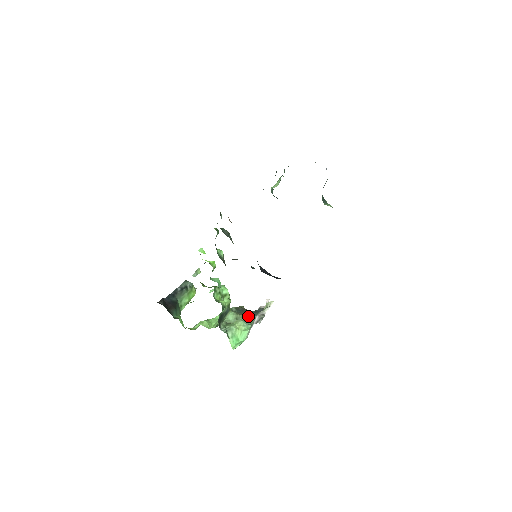
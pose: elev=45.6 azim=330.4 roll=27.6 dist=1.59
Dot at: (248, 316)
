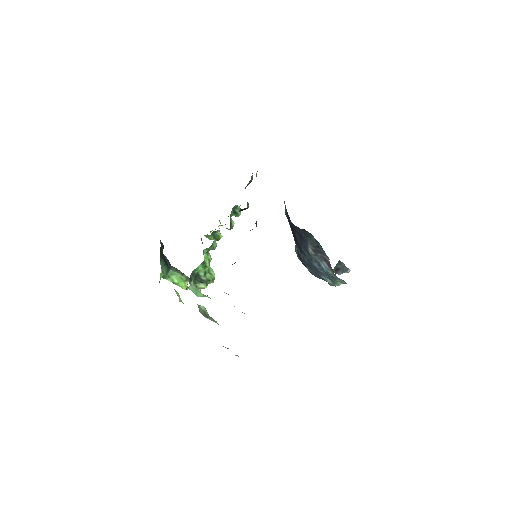
Dot at: (215, 321)
